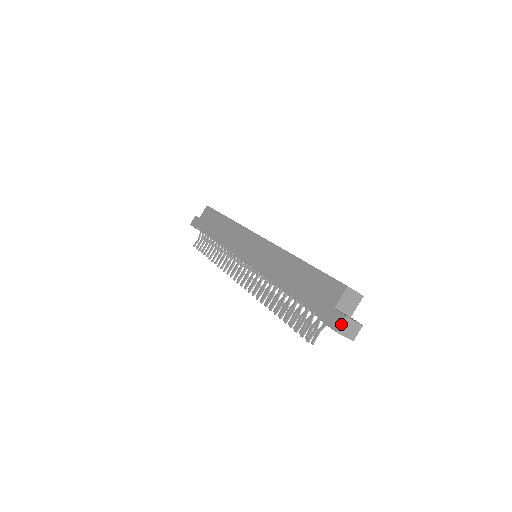
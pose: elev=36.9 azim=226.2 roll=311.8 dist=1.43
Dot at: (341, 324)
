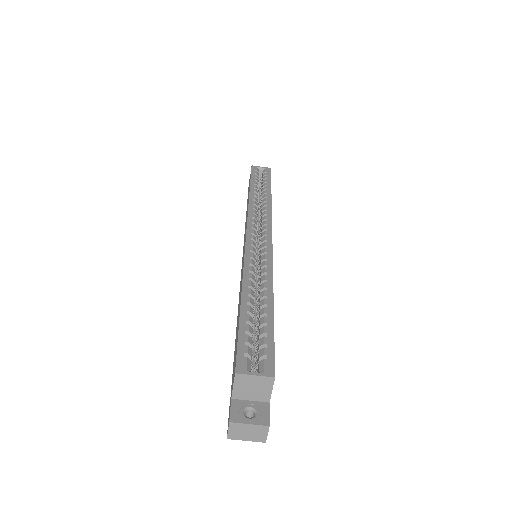
Dot at: occluded
